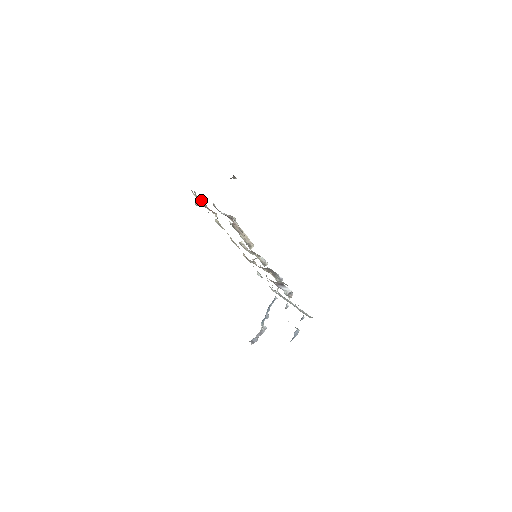
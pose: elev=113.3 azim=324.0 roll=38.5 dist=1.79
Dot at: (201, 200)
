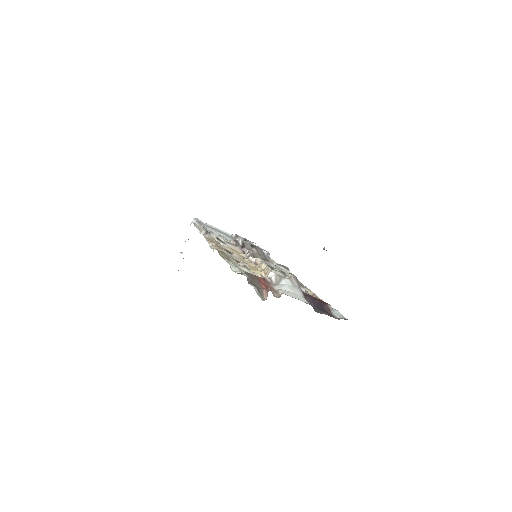
Dot at: occluded
